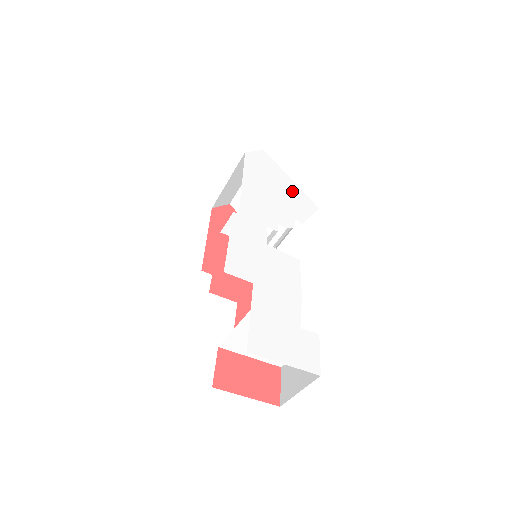
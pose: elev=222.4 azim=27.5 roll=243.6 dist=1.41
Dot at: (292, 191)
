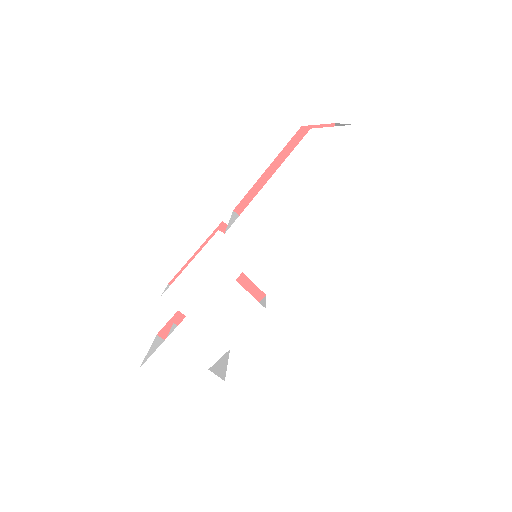
Dot at: (342, 212)
